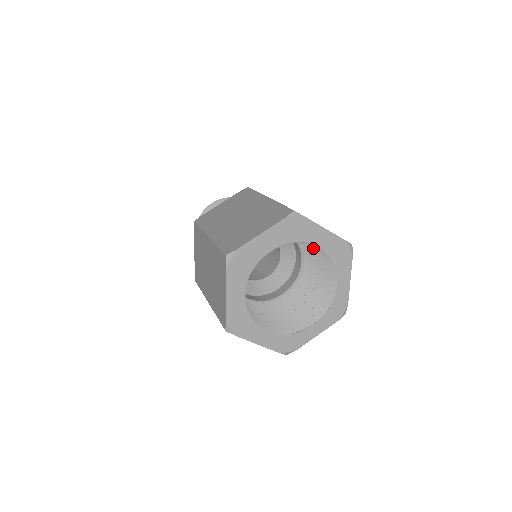
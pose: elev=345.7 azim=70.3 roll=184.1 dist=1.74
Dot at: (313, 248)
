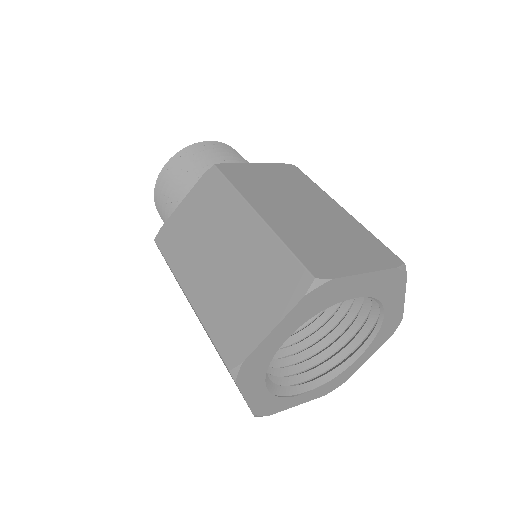
Dot at: (362, 305)
